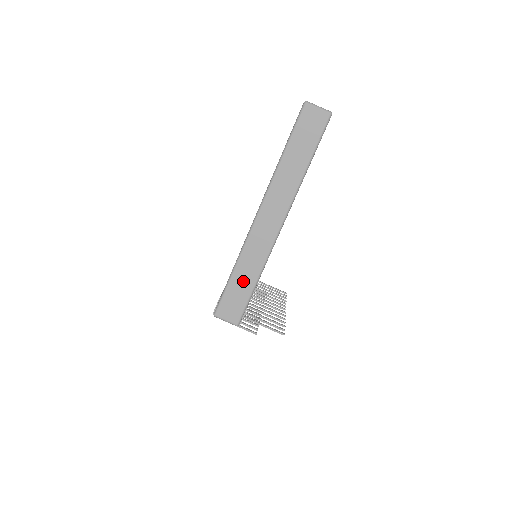
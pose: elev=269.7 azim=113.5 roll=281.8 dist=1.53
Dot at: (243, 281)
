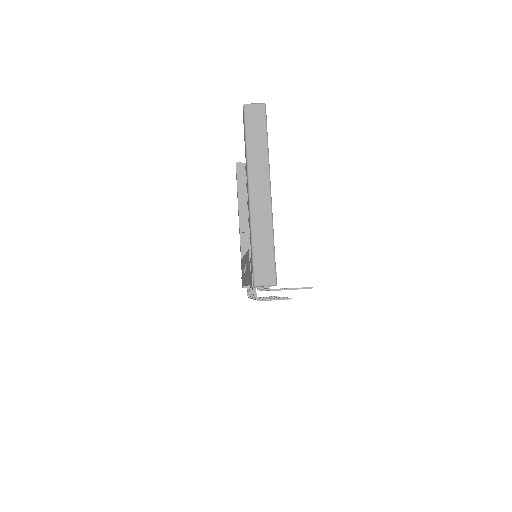
Dot at: (263, 247)
